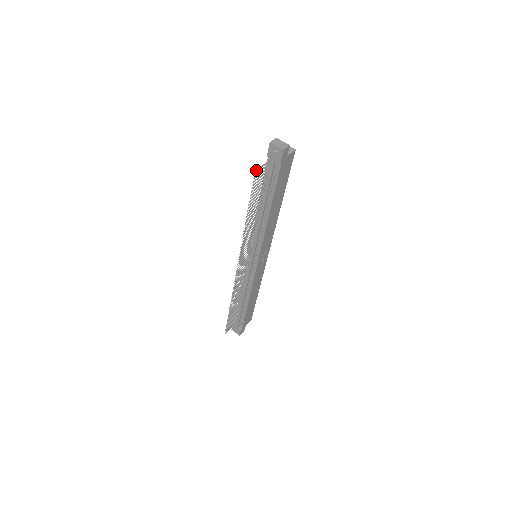
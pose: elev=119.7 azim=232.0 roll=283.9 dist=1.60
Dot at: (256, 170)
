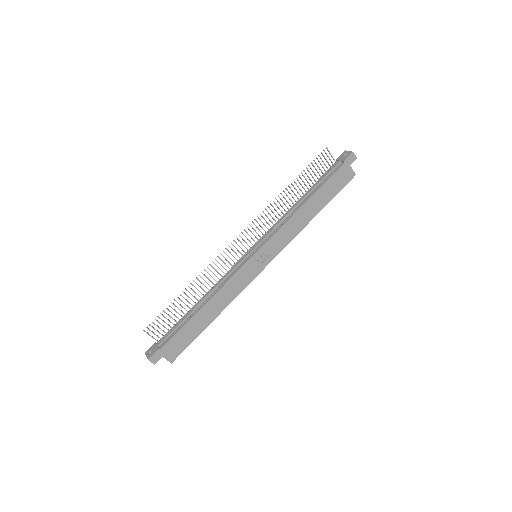
Dot at: (327, 148)
